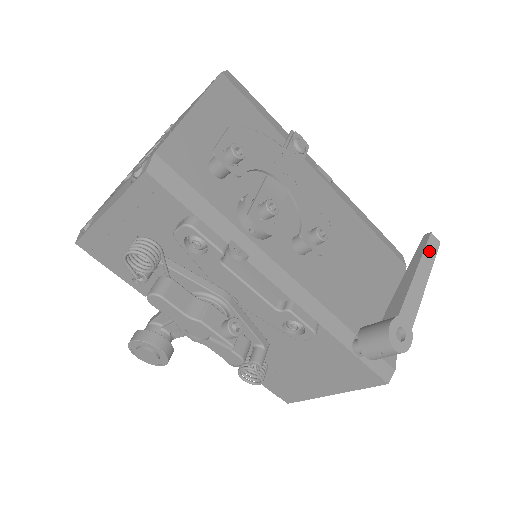
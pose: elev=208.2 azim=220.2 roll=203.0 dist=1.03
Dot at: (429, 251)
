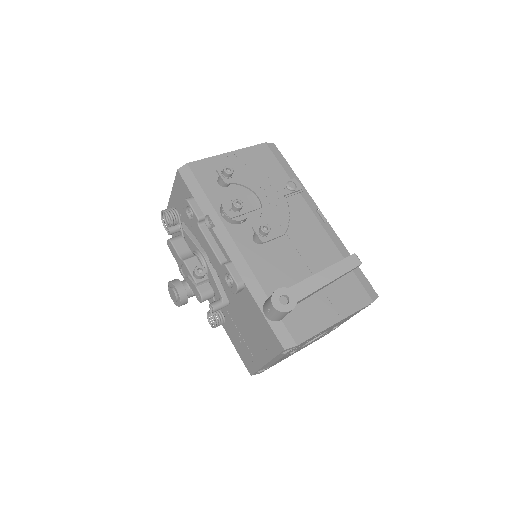
Dot at: (345, 264)
